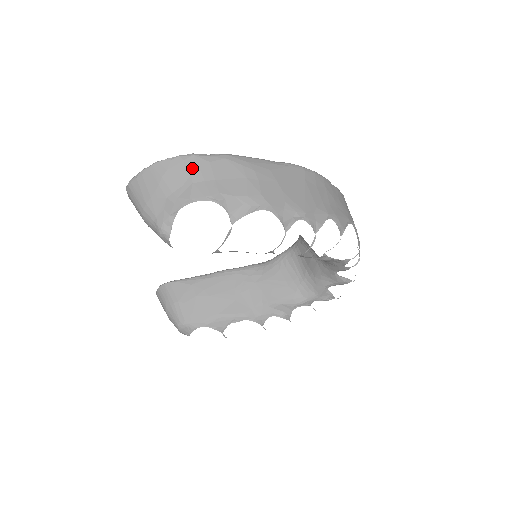
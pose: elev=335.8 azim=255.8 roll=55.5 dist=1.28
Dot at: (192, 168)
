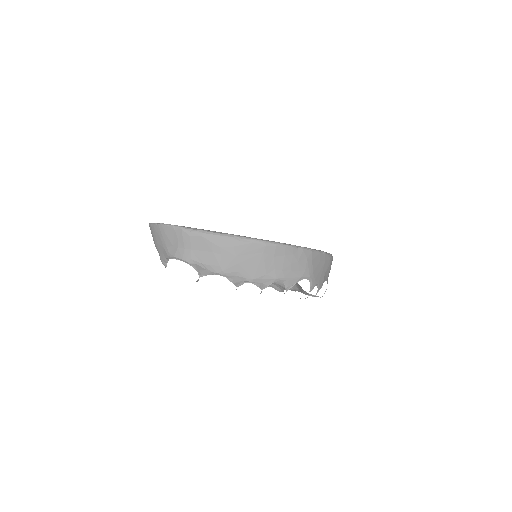
Dot at: (179, 237)
